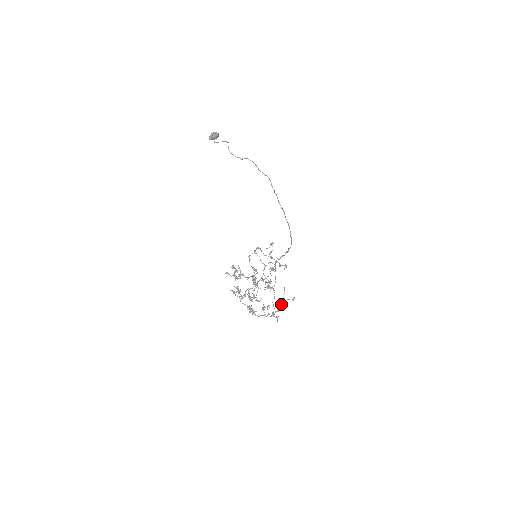
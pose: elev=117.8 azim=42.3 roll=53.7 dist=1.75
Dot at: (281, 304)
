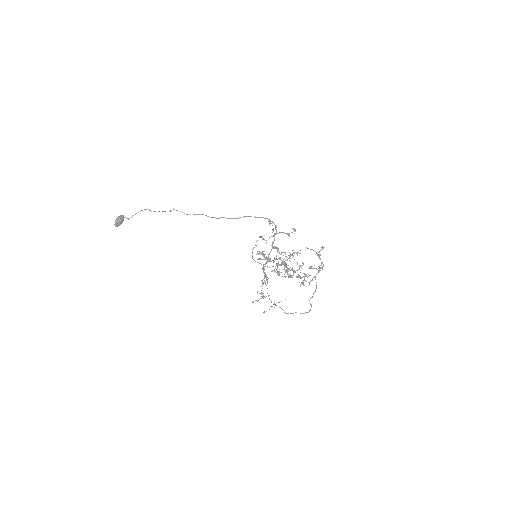
Dot at: (320, 254)
